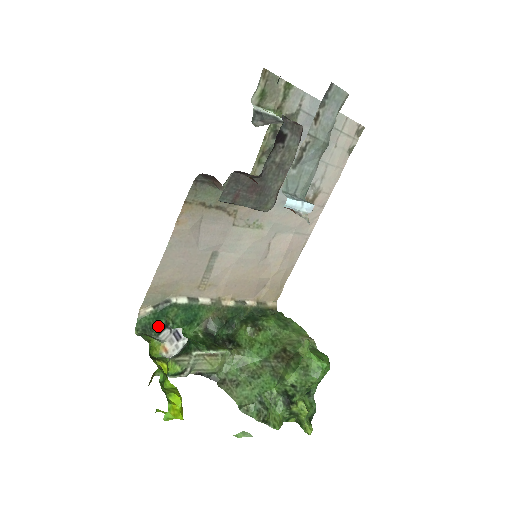
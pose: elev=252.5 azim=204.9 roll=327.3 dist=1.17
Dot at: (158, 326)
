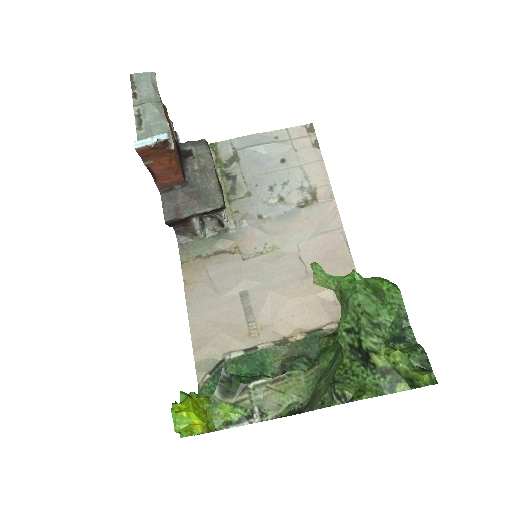
Dot at: occluded
